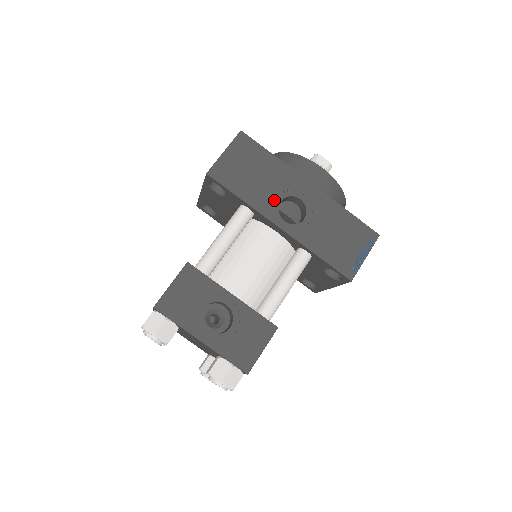
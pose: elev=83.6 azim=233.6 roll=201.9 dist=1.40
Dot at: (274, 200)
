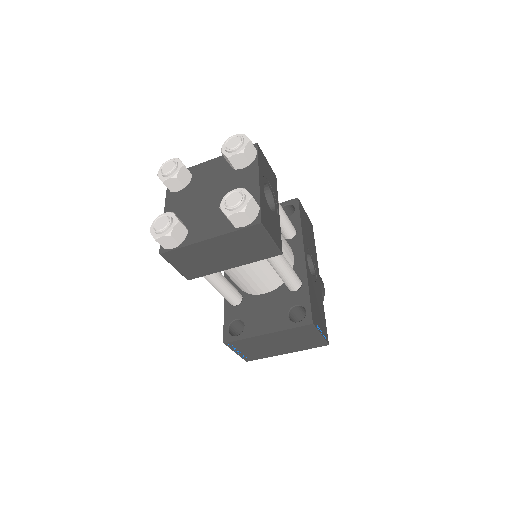
Dot at: (308, 249)
